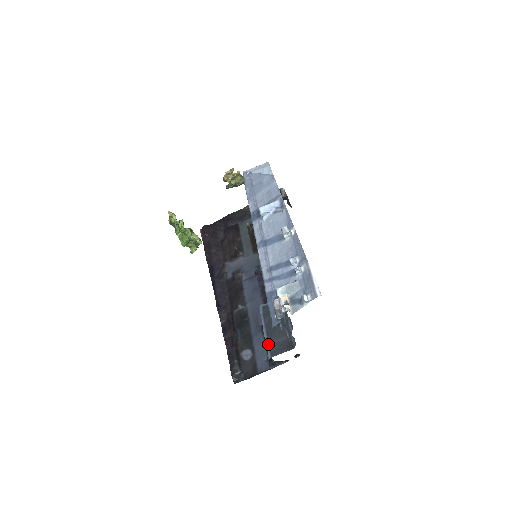
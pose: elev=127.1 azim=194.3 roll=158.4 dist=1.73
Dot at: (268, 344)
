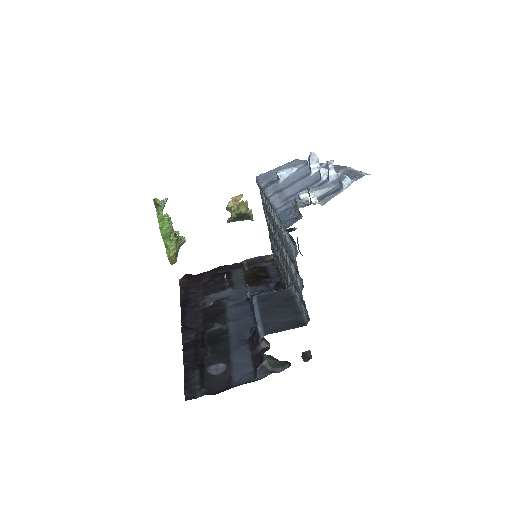
Dot at: (262, 324)
